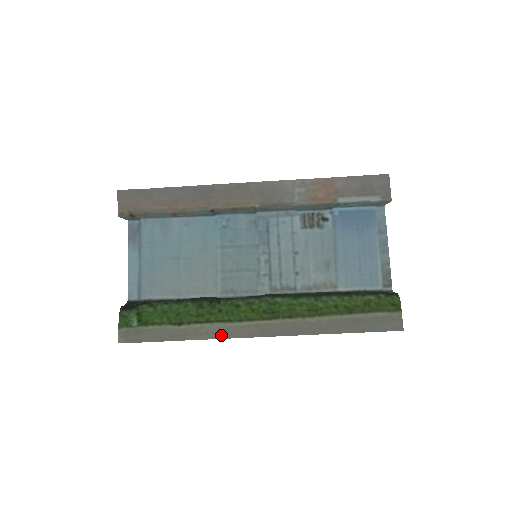
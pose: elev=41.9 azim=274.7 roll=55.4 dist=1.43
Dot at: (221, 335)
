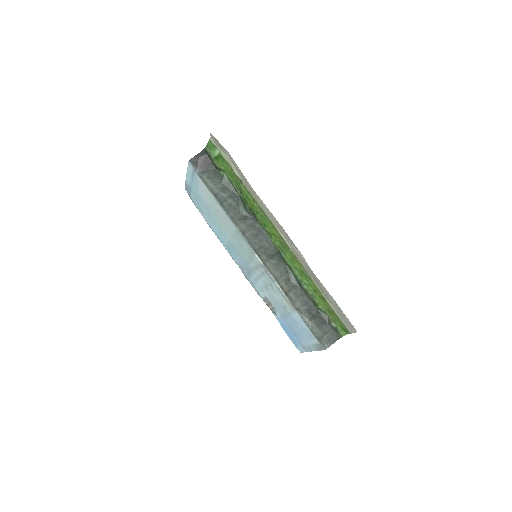
Dot at: (264, 205)
